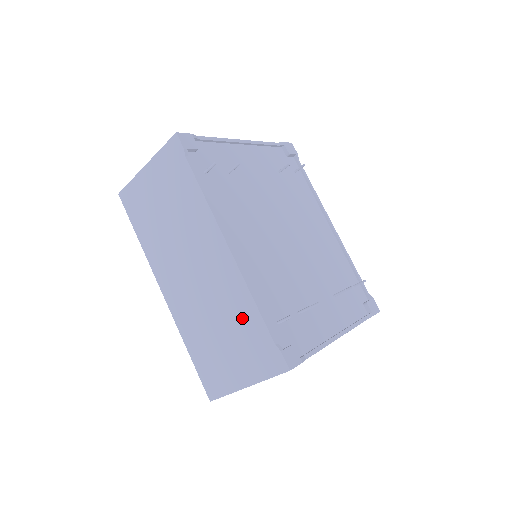
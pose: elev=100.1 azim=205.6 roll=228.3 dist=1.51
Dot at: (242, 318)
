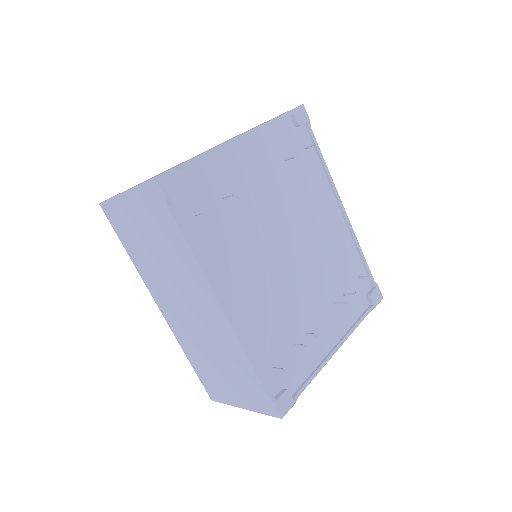
Dot at: (238, 365)
